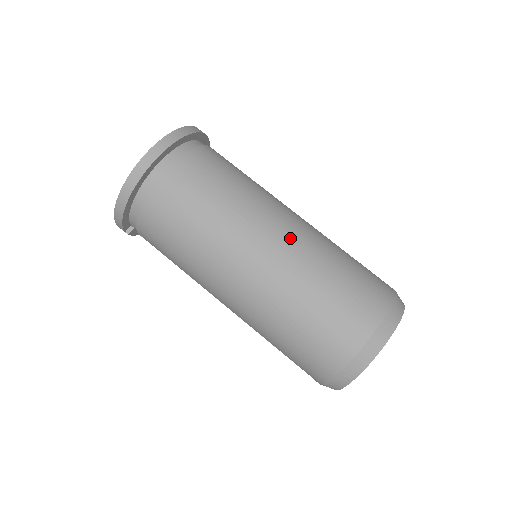
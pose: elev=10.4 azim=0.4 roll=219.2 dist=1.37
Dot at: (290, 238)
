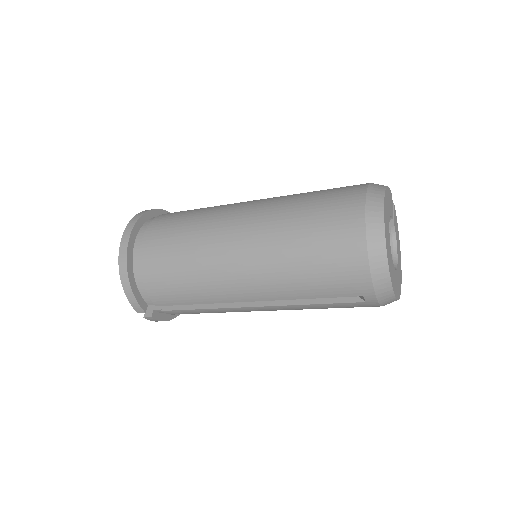
Dot at: (258, 204)
